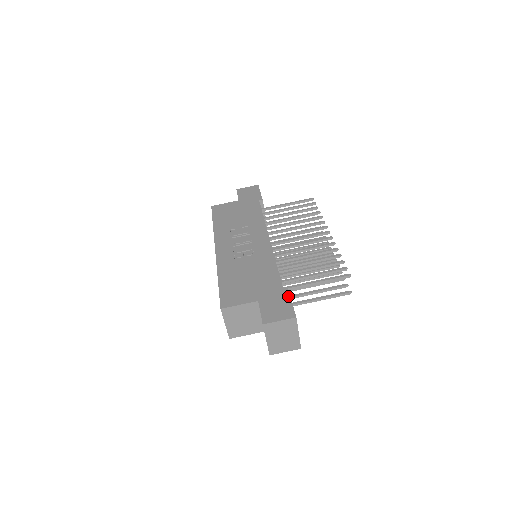
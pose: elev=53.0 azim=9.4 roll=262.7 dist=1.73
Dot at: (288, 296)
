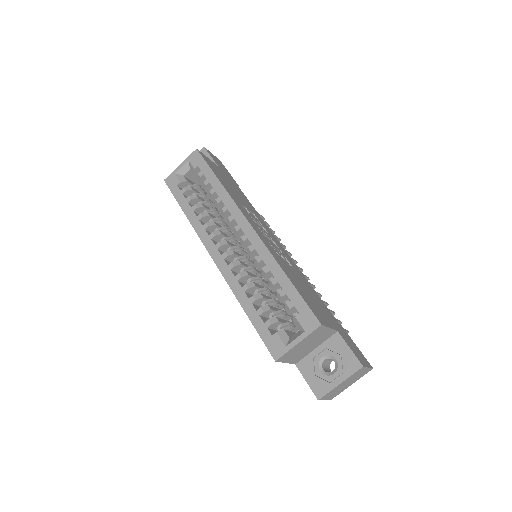
Dot at: occluded
